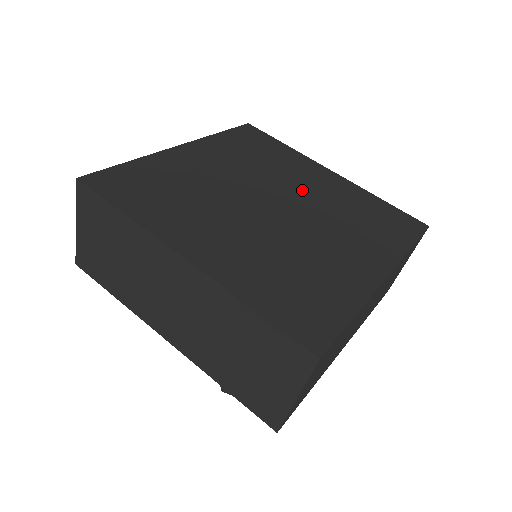
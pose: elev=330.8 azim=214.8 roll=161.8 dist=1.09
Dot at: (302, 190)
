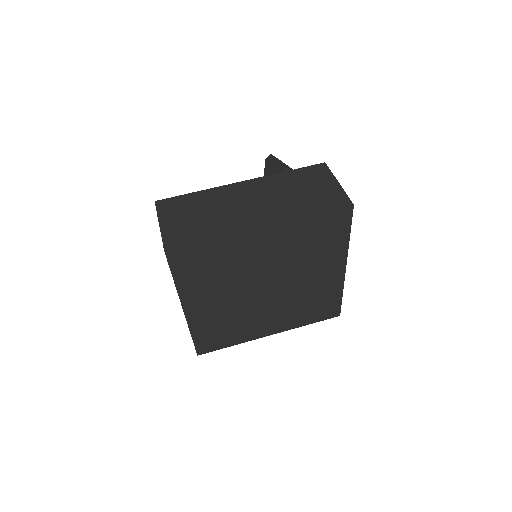
Dot at: (300, 281)
